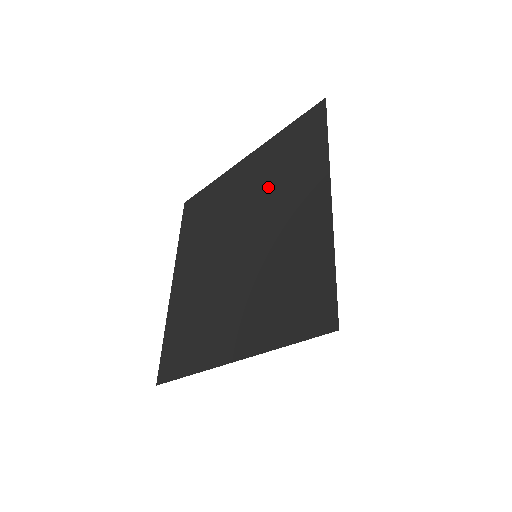
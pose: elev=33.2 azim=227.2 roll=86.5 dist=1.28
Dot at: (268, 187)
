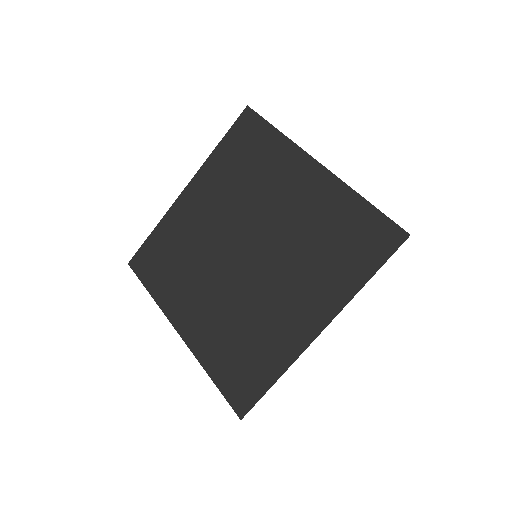
Dot at: (240, 192)
